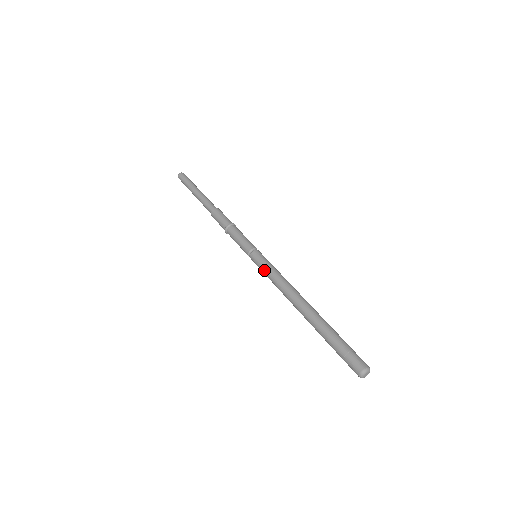
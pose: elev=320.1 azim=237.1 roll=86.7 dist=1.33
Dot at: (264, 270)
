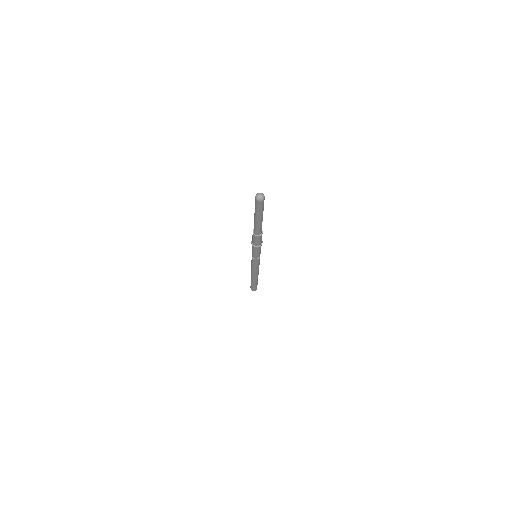
Dot at: (251, 263)
